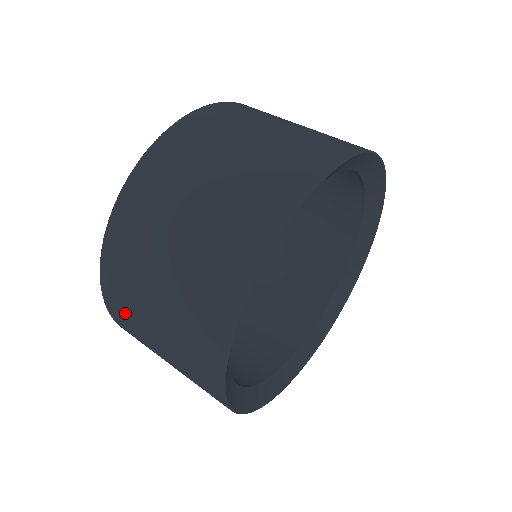
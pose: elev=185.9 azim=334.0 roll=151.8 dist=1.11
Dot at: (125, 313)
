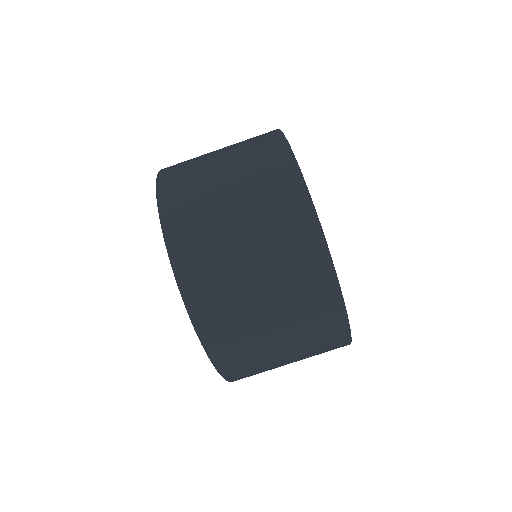
Dot at: (254, 373)
